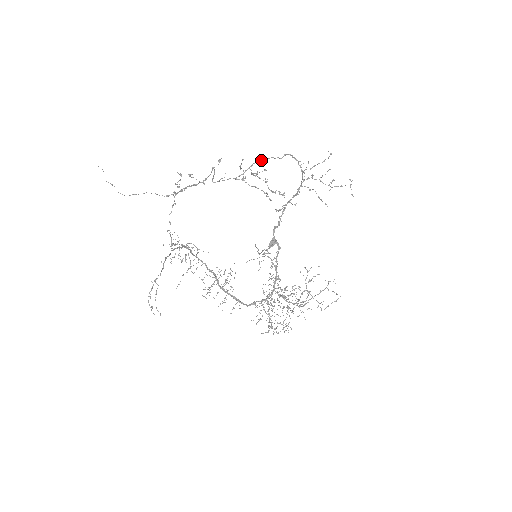
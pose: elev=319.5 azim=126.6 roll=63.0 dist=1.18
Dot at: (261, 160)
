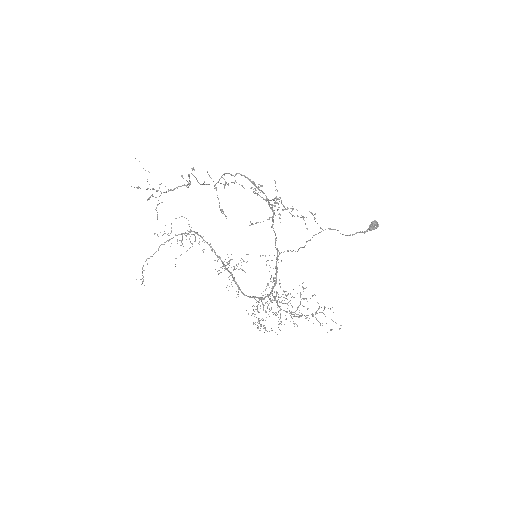
Dot at: (225, 173)
